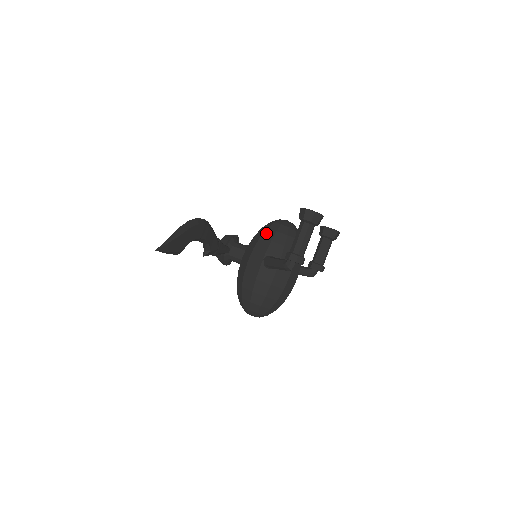
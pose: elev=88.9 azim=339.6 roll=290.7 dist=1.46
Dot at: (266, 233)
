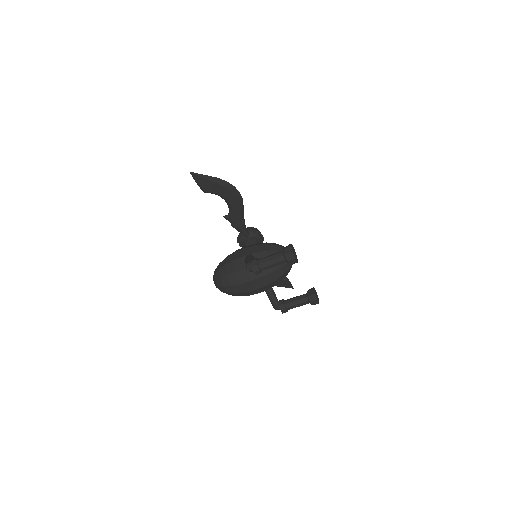
Dot at: (270, 245)
